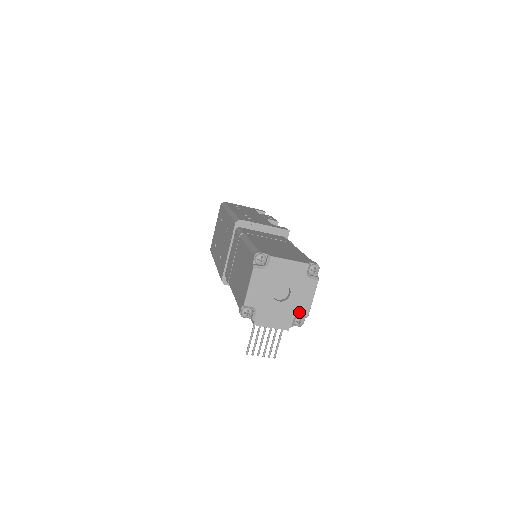
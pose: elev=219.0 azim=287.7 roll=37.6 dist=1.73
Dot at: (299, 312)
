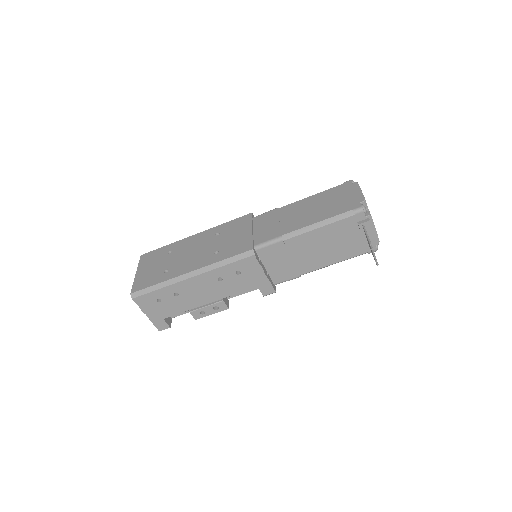
Dot at: occluded
